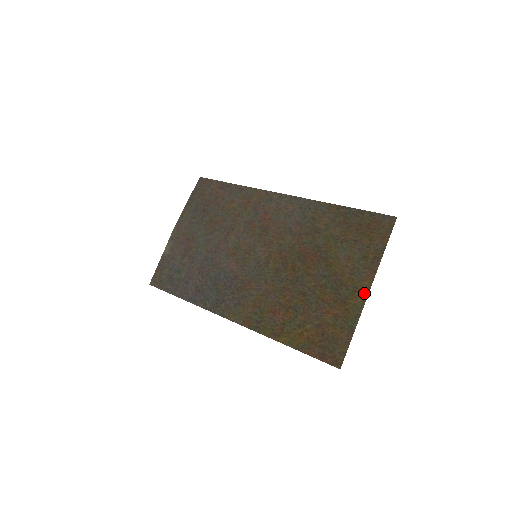
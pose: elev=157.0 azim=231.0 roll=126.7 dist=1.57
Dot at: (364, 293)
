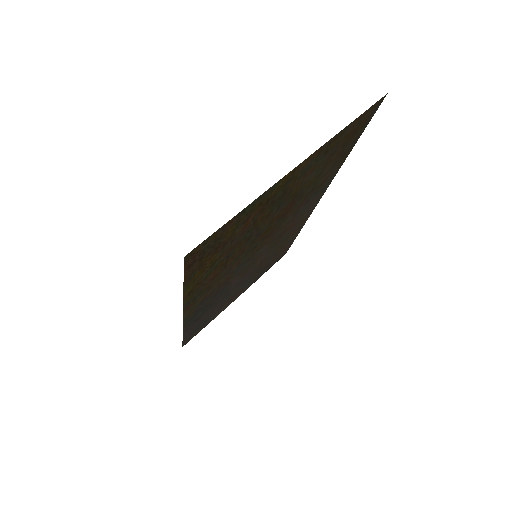
Dot at: (291, 172)
